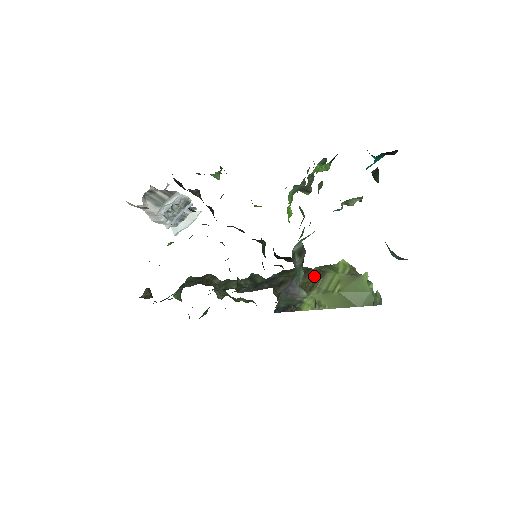
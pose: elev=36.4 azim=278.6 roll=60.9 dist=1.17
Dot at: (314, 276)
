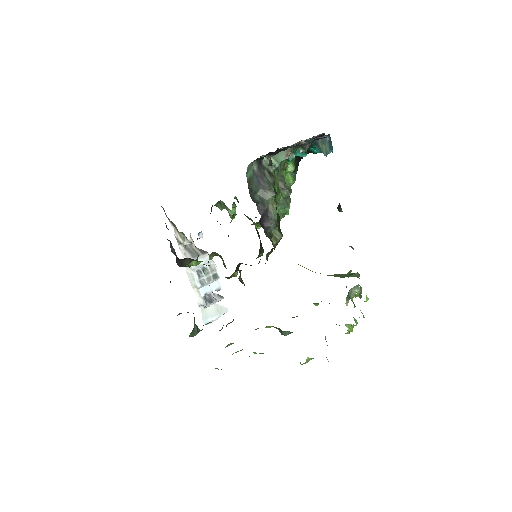
Dot at: occluded
